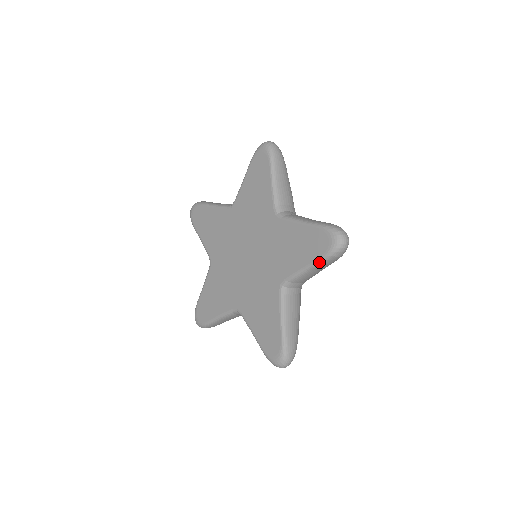
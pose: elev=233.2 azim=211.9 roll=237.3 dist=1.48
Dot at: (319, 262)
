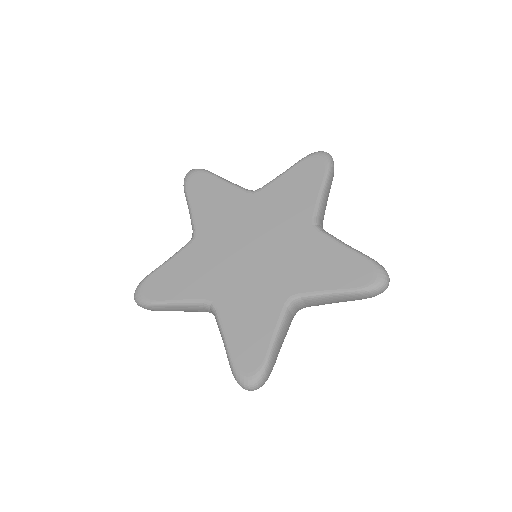
Dot at: (351, 292)
